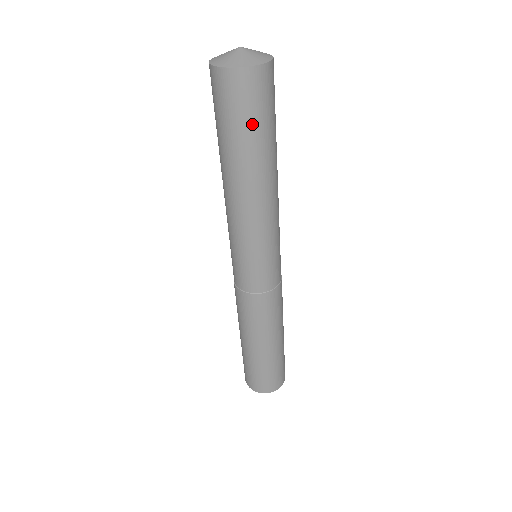
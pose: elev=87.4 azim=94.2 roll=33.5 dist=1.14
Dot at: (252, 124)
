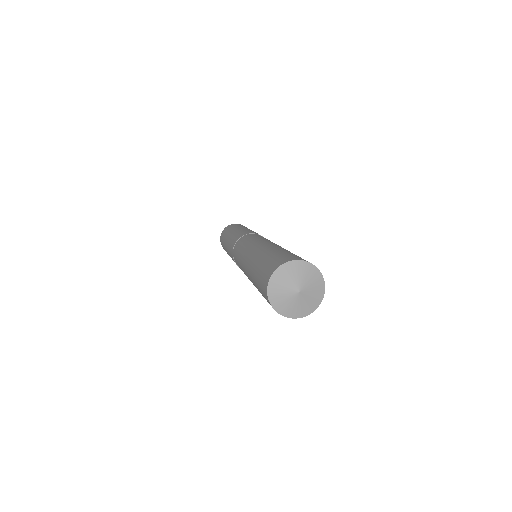
Dot at: occluded
